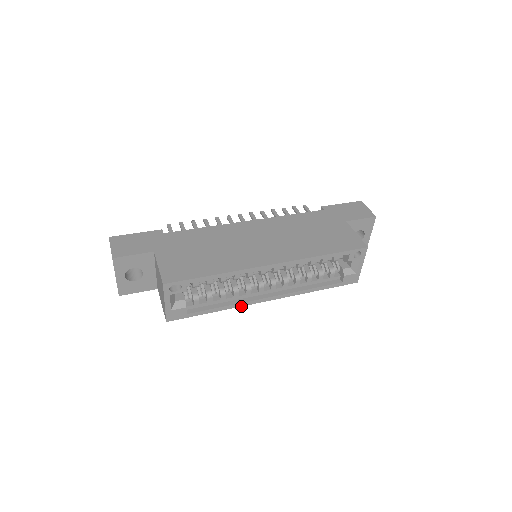
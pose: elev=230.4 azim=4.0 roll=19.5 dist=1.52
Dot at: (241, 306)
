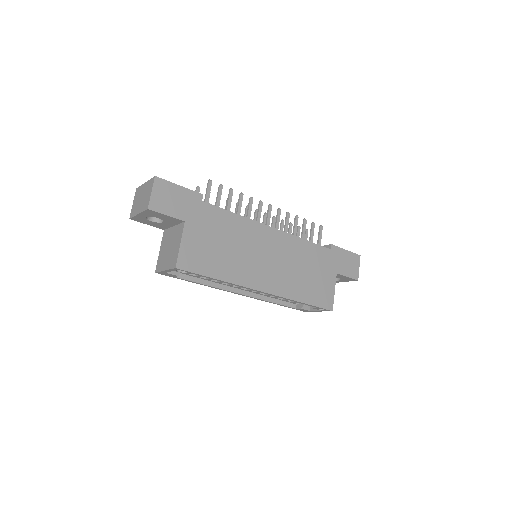
Dot at: (217, 288)
